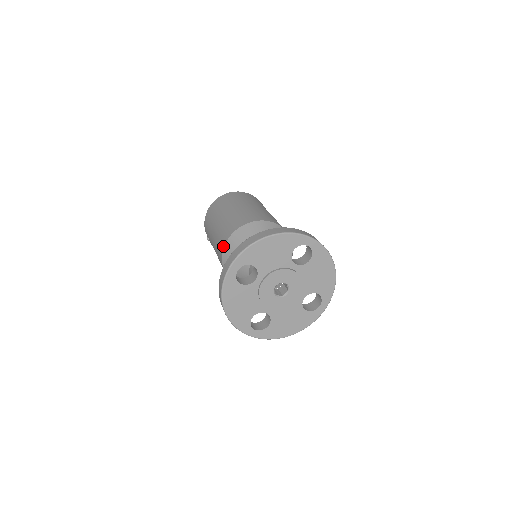
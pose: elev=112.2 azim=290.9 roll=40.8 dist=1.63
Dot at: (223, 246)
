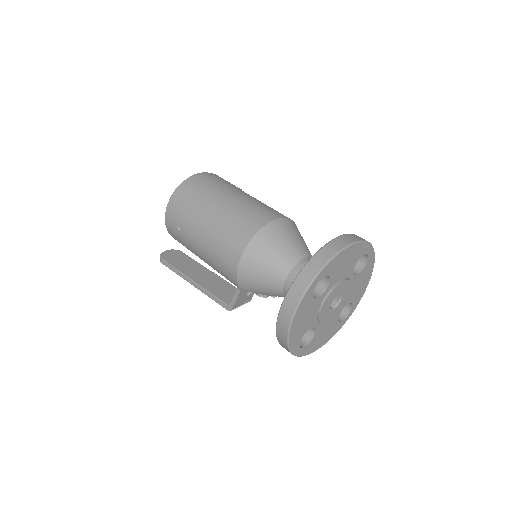
Dot at: (244, 245)
